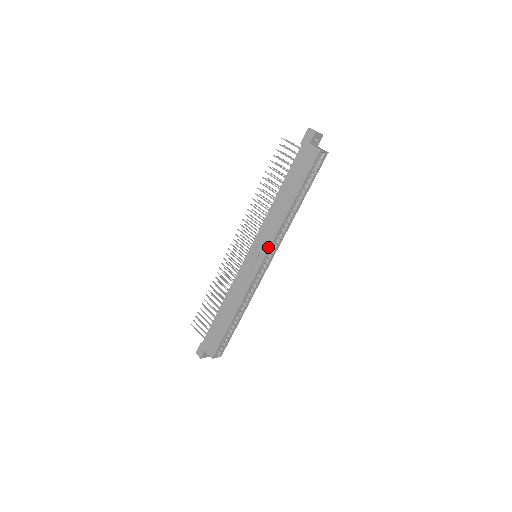
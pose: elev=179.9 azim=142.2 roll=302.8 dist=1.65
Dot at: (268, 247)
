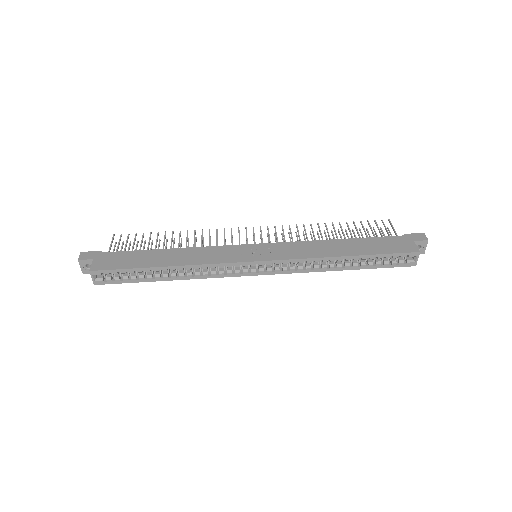
Dot at: (282, 258)
